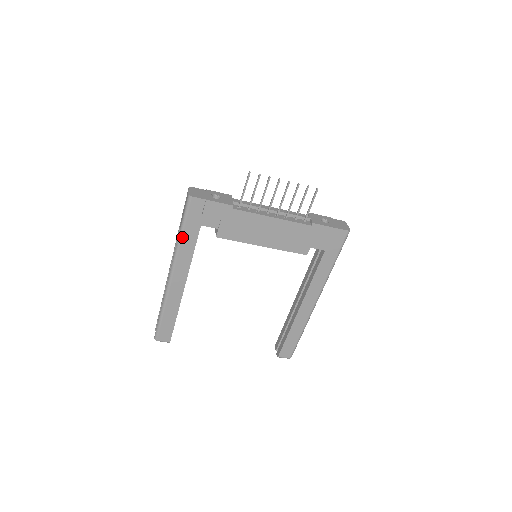
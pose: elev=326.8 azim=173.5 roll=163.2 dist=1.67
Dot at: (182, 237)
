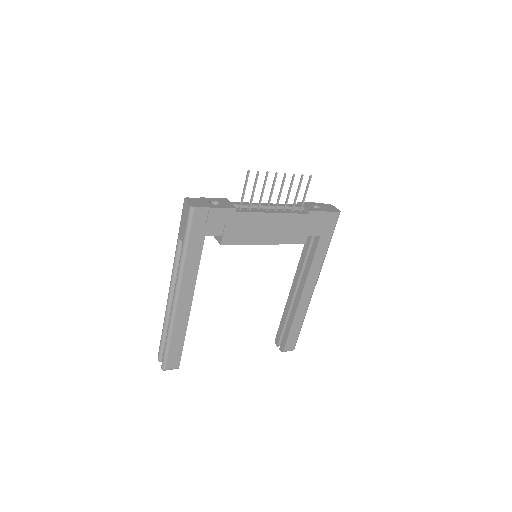
Dot at: (186, 253)
